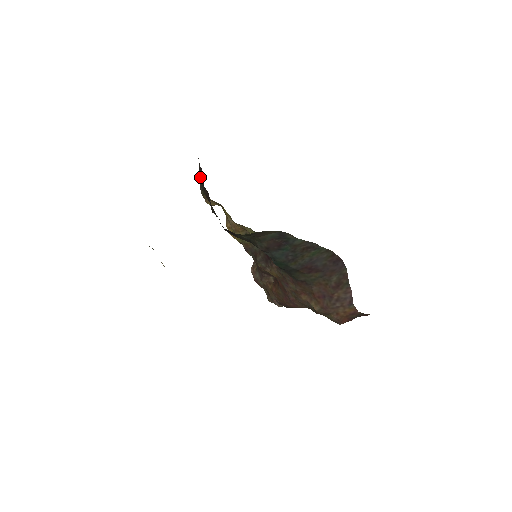
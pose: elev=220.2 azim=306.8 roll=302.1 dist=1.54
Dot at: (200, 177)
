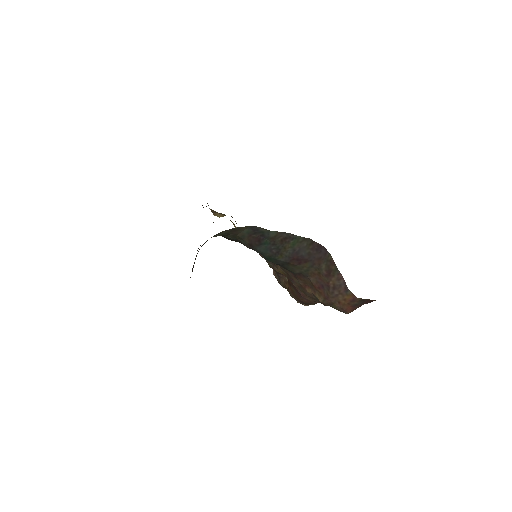
Dot at: occluded
